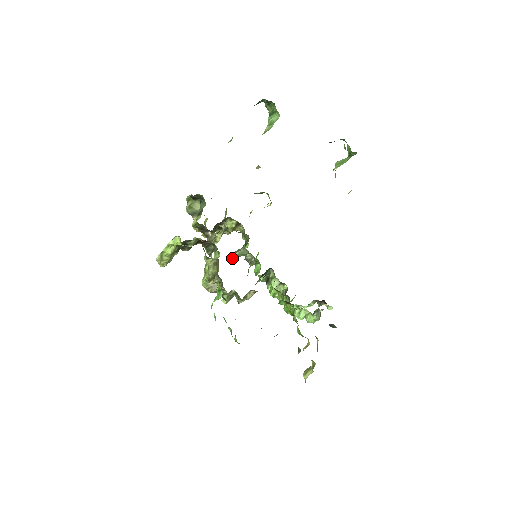
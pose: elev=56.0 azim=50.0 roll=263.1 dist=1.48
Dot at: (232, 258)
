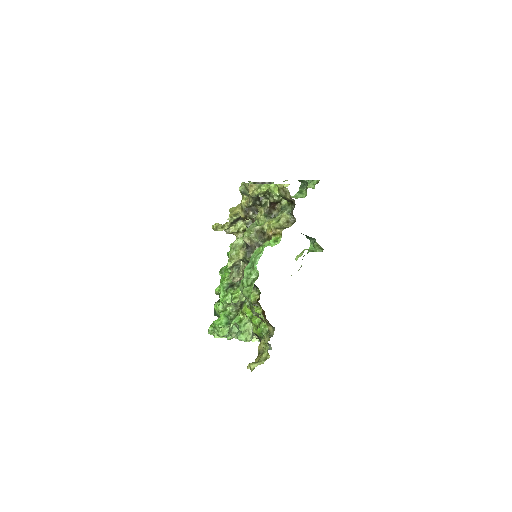
Dot at: occluded
